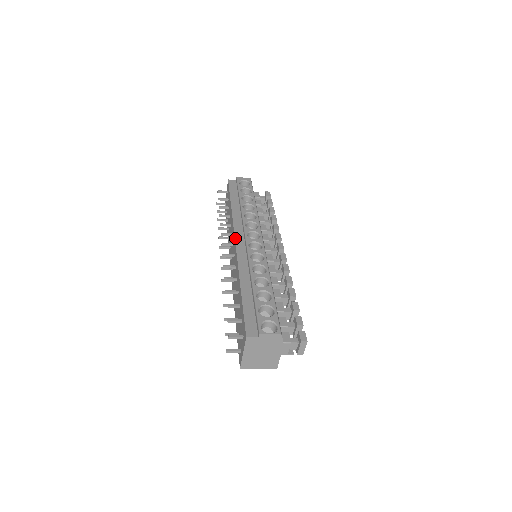
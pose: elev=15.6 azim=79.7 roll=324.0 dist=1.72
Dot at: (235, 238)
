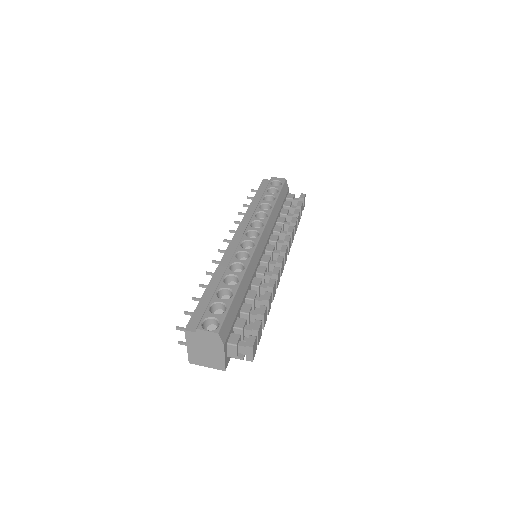
Dot at: (234, 235)
